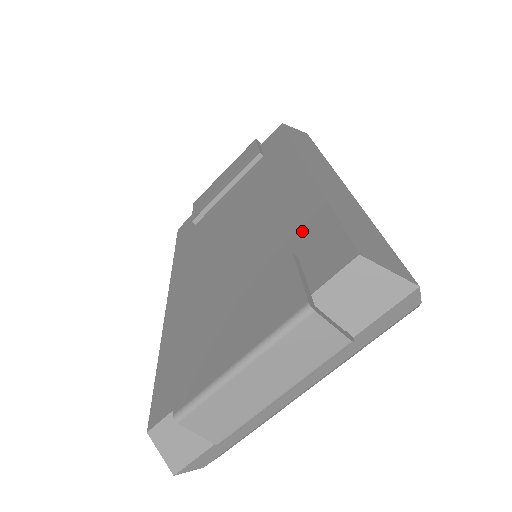
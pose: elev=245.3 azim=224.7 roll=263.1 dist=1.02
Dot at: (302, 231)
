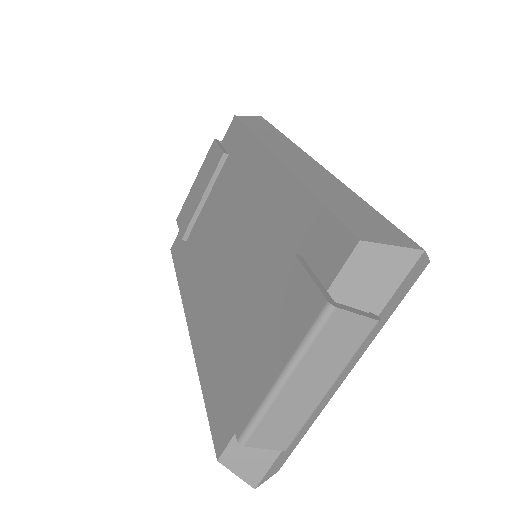
Dot at: (295, 227)
